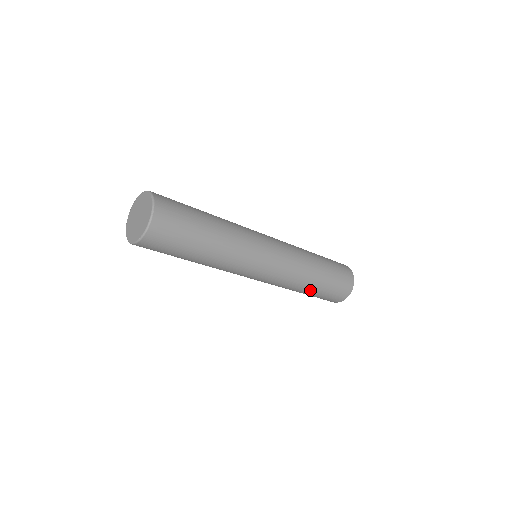
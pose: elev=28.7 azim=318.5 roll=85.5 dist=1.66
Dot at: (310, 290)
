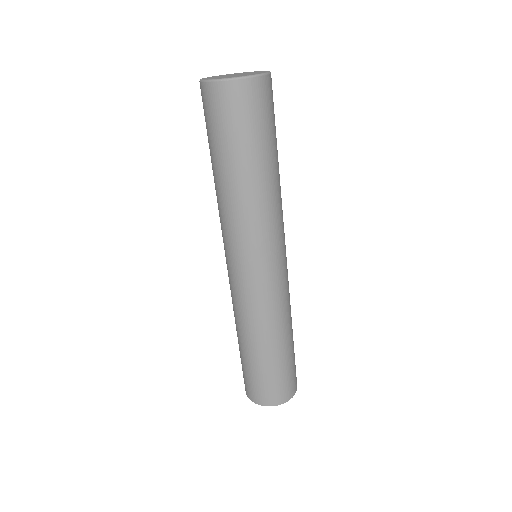
Dot at: (271, 350)
